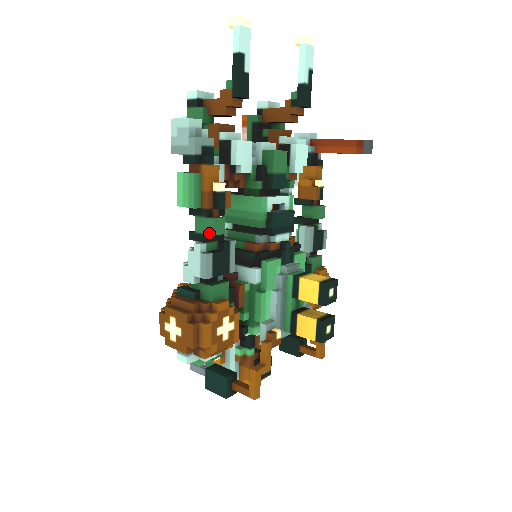
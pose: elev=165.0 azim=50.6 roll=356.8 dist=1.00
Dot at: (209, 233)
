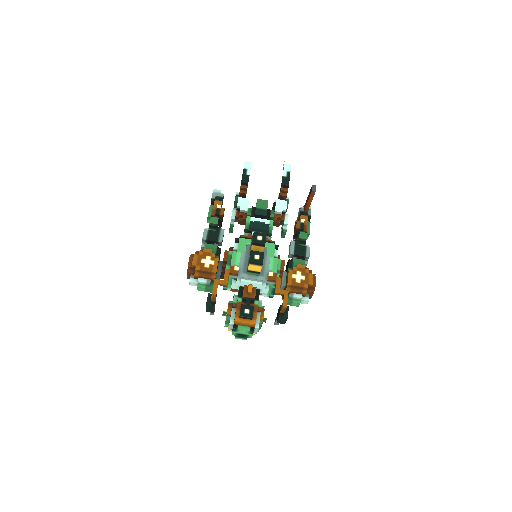
Dot at: (210, 223)
